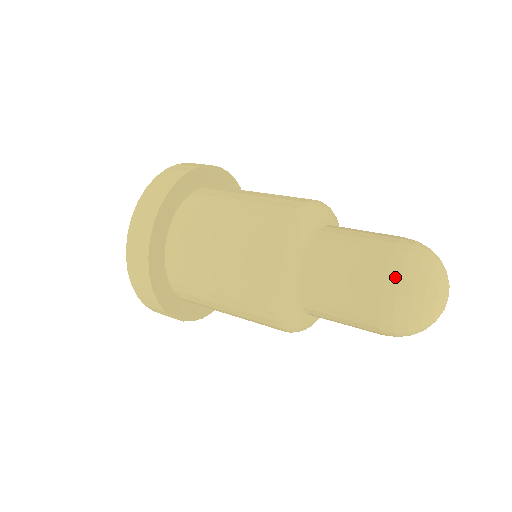
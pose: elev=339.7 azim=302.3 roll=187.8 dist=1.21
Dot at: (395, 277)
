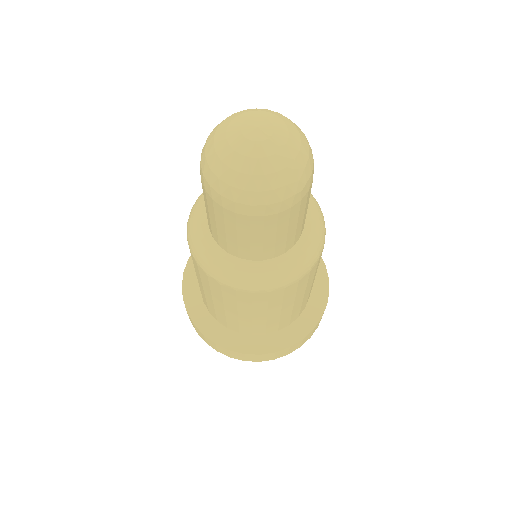
Dot at: occluded
